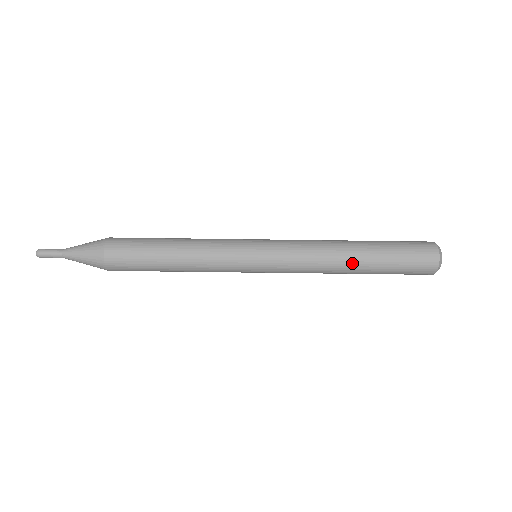
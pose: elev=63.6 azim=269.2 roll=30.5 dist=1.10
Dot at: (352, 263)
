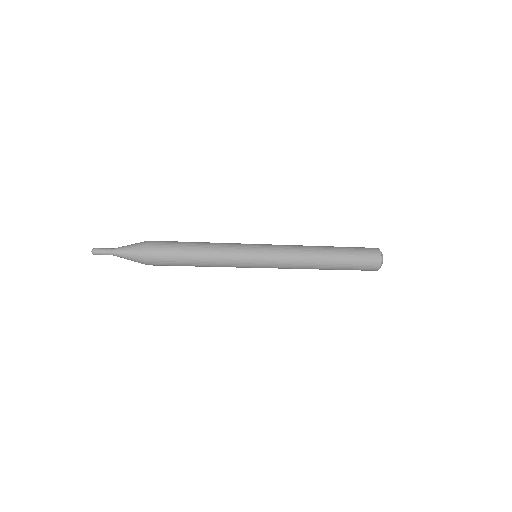
Dot at: (322, 267)
